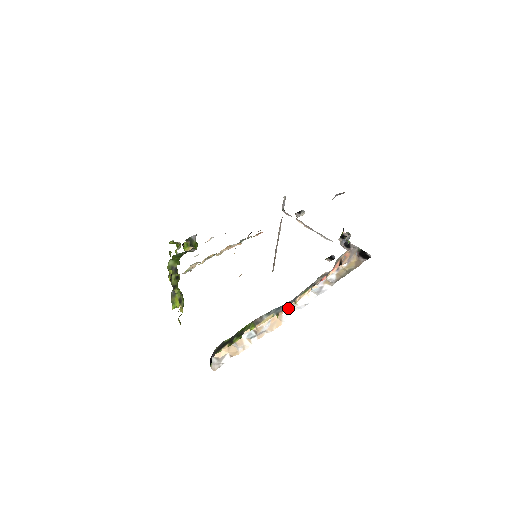
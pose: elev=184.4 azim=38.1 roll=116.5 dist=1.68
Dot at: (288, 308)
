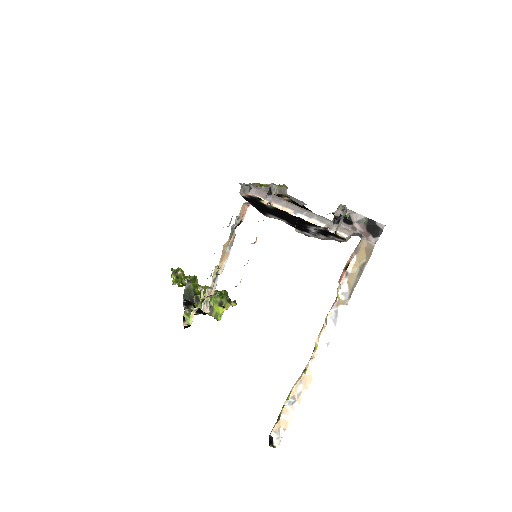
Dot at: (311, 359)
